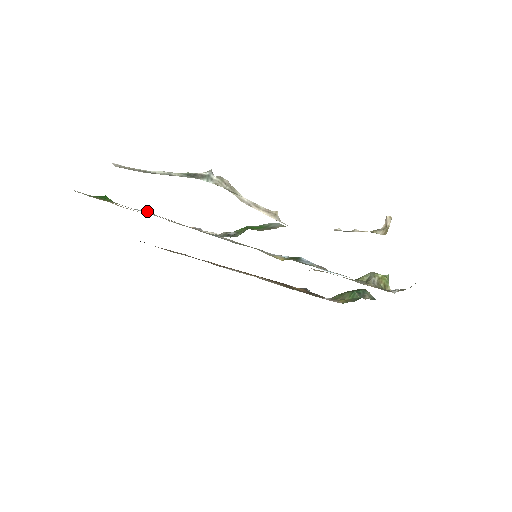
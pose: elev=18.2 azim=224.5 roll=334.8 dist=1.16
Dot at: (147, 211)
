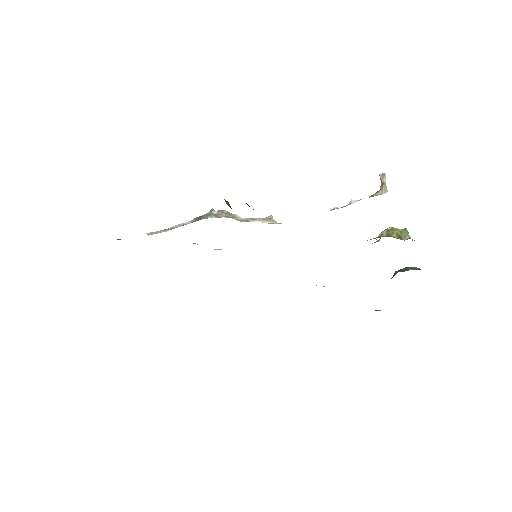
Dot at: occluded
